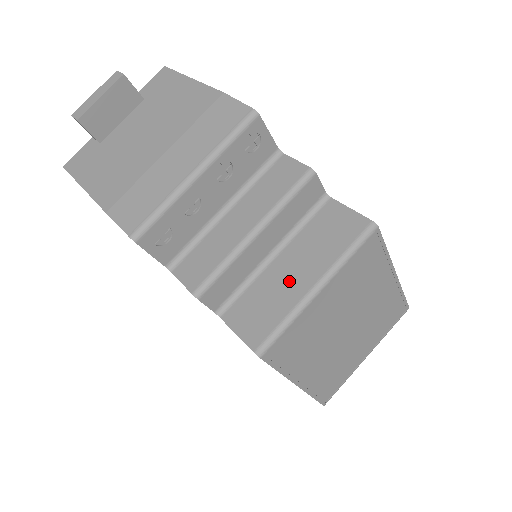
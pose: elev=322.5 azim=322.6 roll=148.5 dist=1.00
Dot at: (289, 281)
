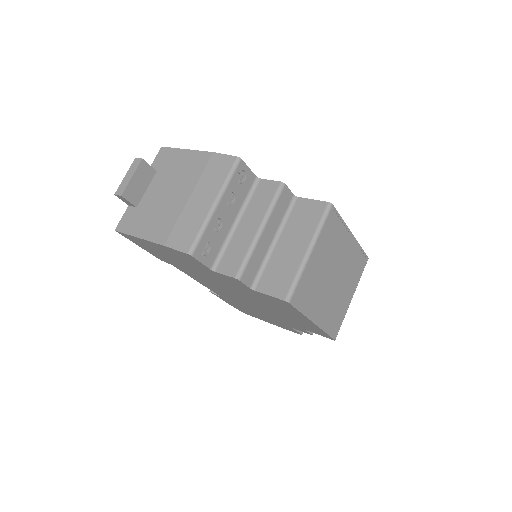
Dot at: (290, 253)
